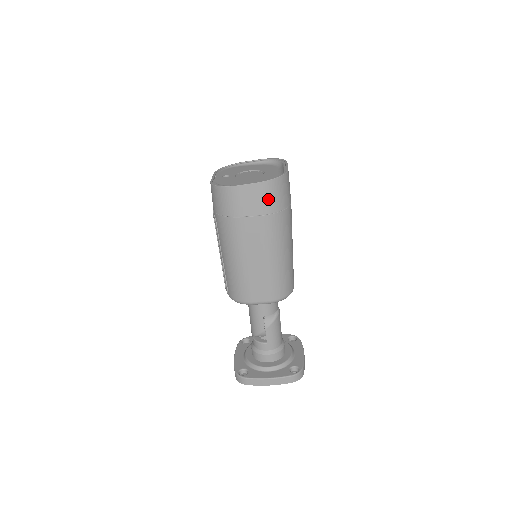
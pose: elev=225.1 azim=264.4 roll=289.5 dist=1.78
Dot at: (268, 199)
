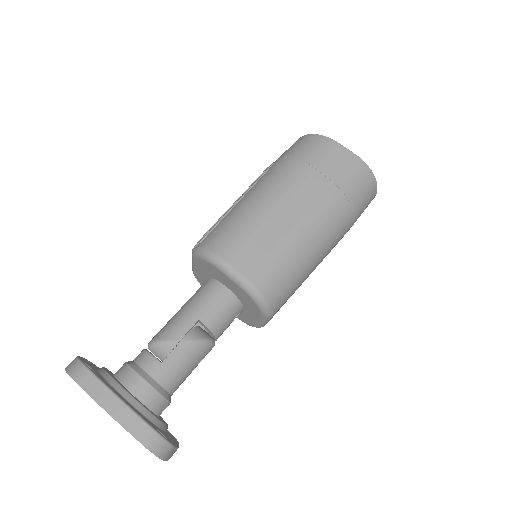
Dot at: (353, 178)
